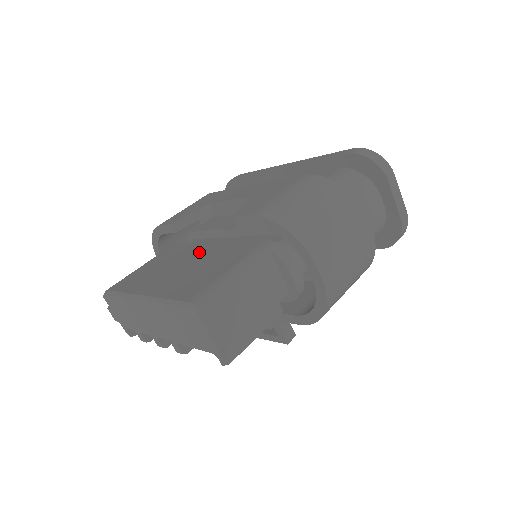
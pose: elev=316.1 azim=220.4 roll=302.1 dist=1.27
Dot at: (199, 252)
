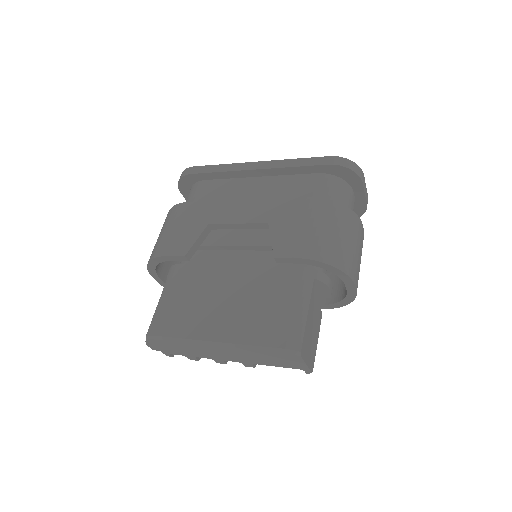
Dot at: (232, 281)
